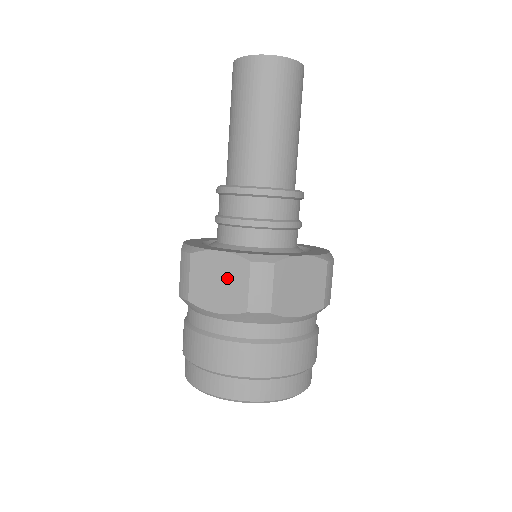
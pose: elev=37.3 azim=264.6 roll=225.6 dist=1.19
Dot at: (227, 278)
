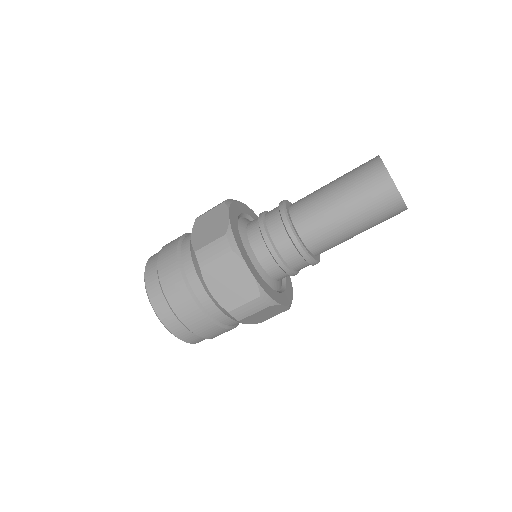
Dot at: (238, 287)
